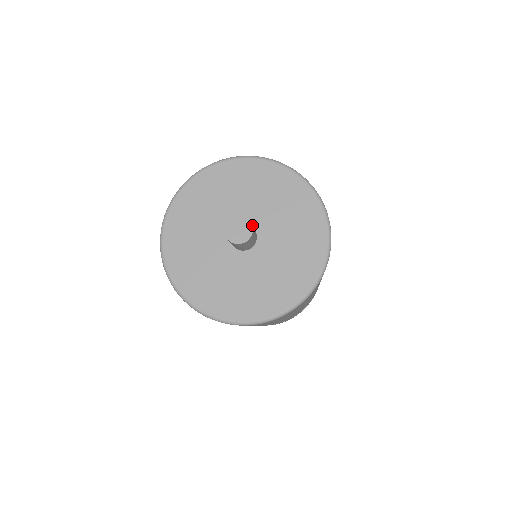
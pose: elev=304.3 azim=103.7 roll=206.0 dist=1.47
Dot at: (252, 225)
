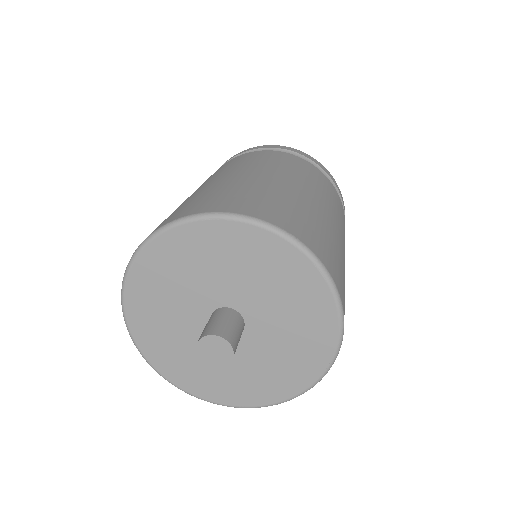
Dot at: (233, 342)
